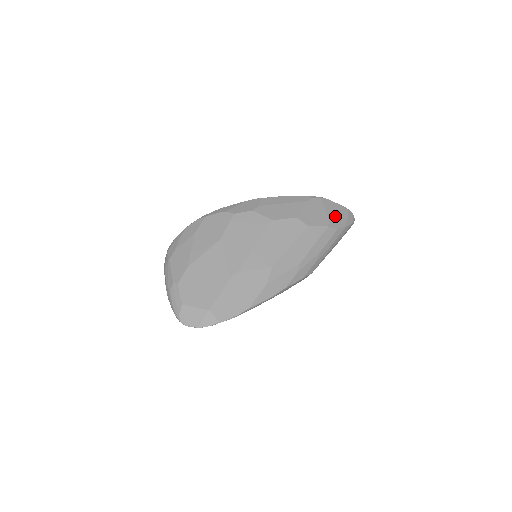
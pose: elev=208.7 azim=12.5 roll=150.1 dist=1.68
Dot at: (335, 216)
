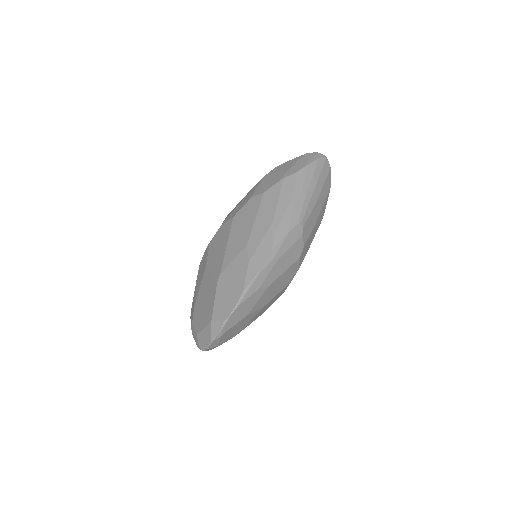
Dot at: (291, 167)
